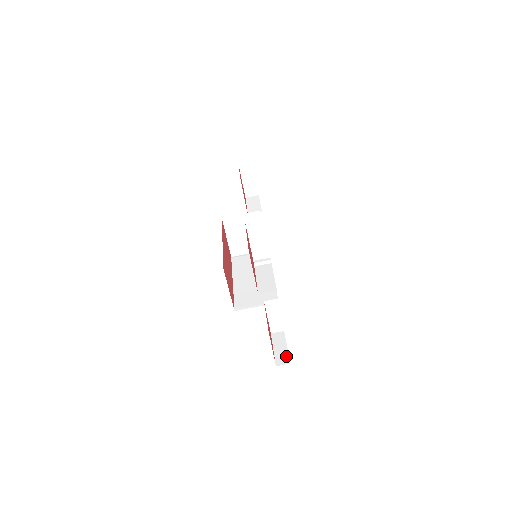
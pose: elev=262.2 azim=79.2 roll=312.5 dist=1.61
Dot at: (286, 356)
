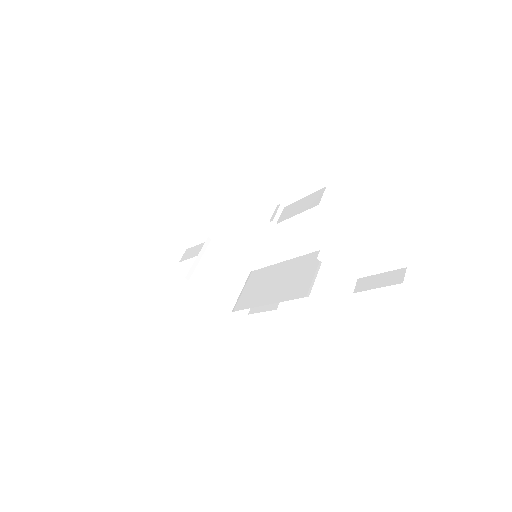
Dot at: (394, 273)
